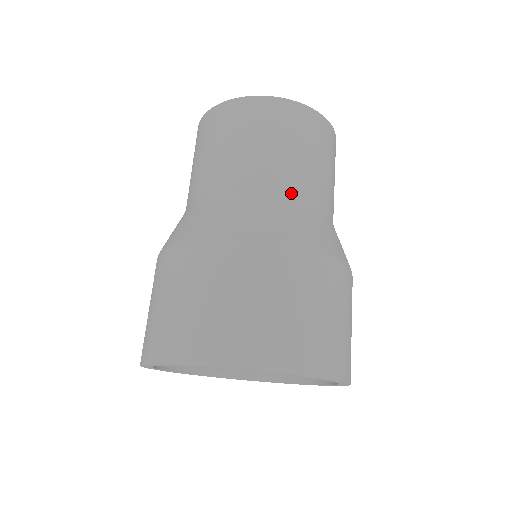
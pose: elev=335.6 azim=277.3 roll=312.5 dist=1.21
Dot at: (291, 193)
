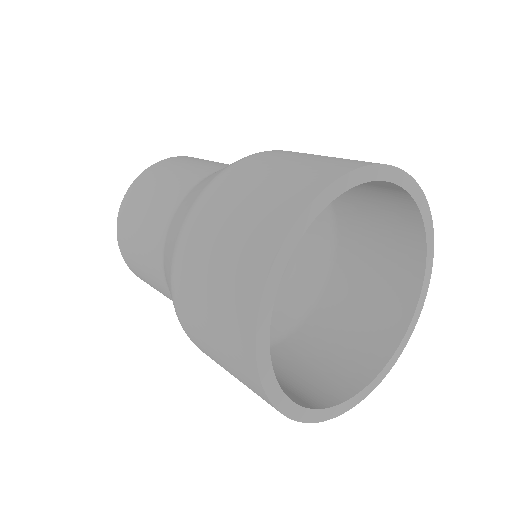
Dot at: occluded
